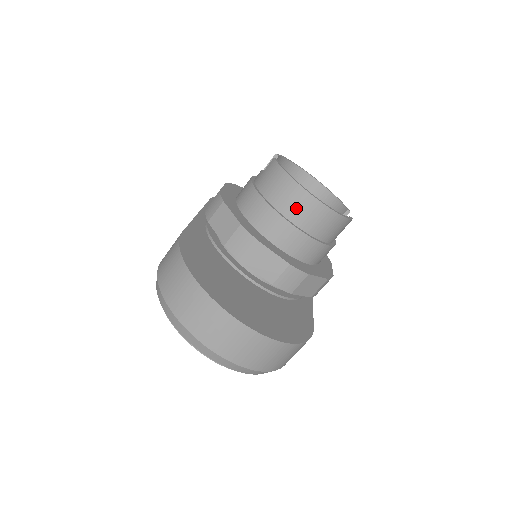
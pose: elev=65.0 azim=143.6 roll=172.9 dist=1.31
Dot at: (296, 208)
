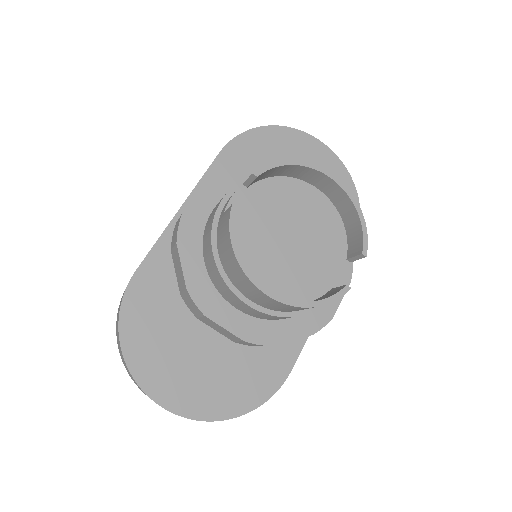
Dot at: (248, 291)
